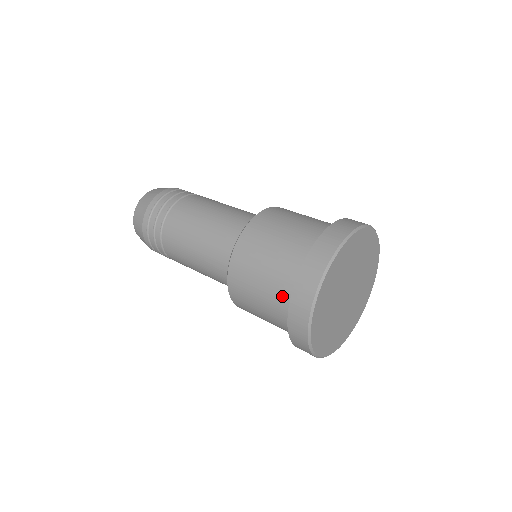
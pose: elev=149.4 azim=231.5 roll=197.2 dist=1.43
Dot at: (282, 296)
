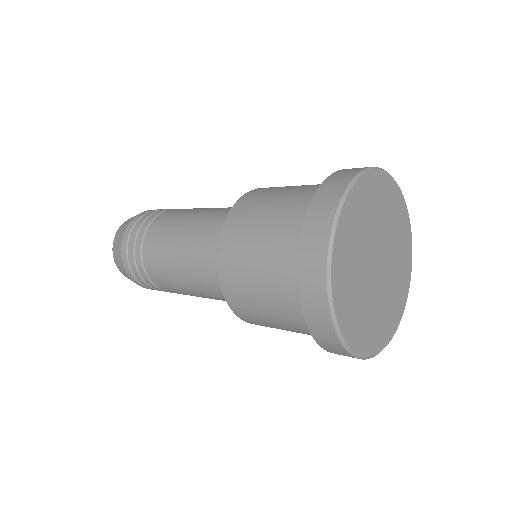
Dot at: (290, 296)
